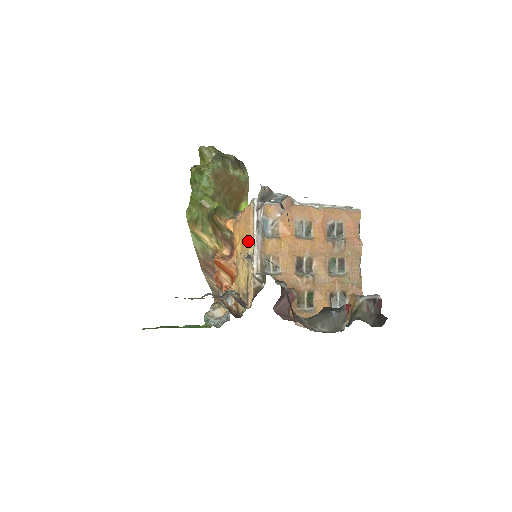
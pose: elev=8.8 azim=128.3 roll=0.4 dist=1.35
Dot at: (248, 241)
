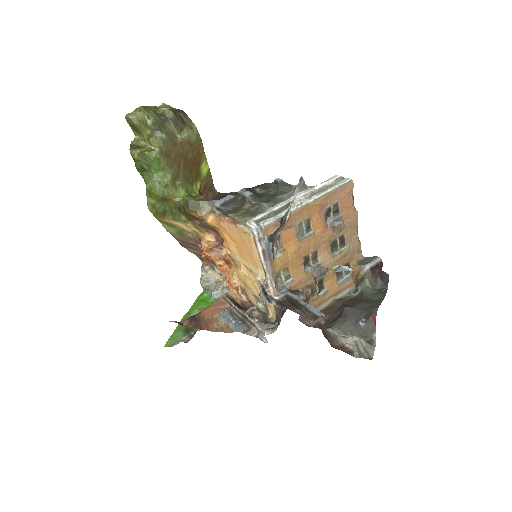
Dot at: (253, 262)
